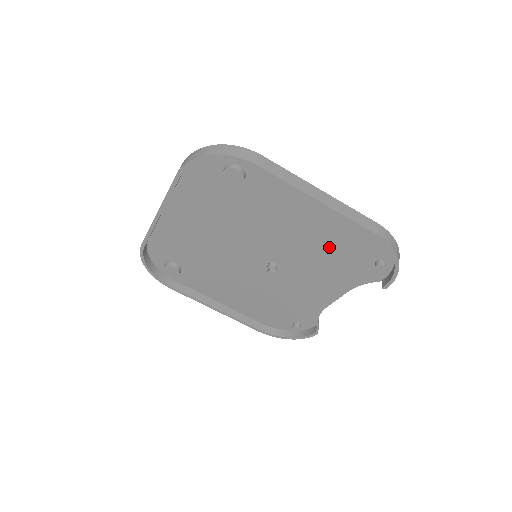
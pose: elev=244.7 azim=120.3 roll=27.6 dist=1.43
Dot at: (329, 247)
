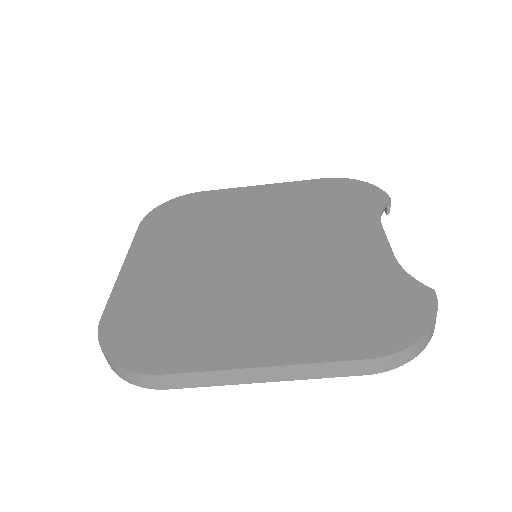
Dot at: (327, 306)
